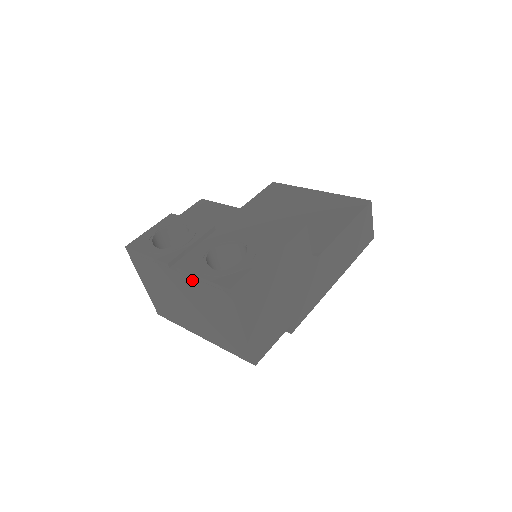
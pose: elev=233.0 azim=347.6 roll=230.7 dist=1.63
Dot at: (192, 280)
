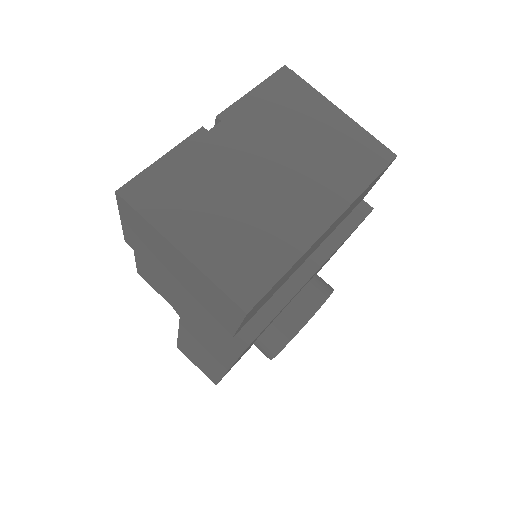
Dot at: (246, 108)
